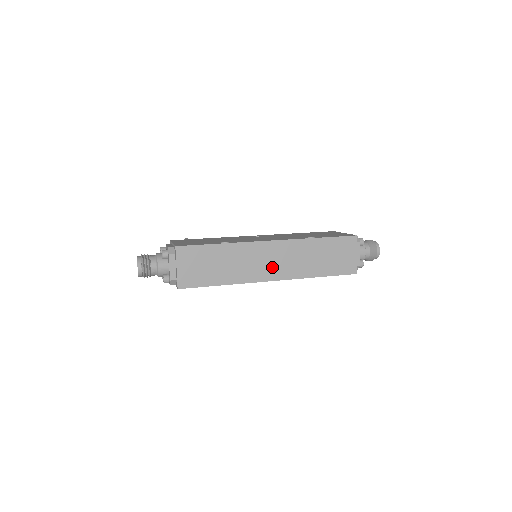
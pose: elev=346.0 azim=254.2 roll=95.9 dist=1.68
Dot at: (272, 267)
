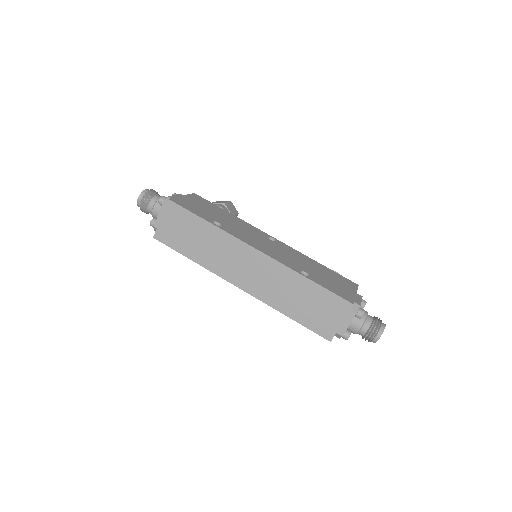
Dot at: (245, 275)
